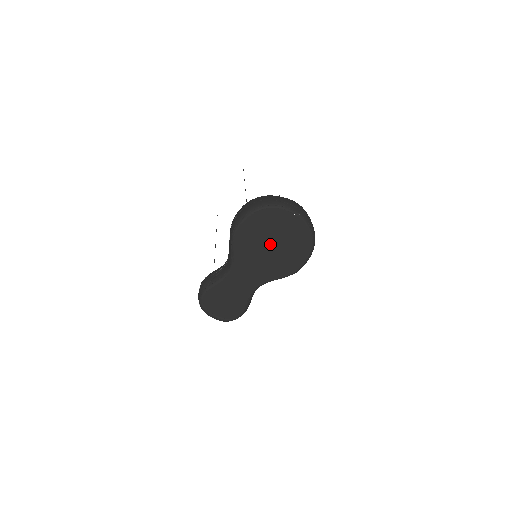
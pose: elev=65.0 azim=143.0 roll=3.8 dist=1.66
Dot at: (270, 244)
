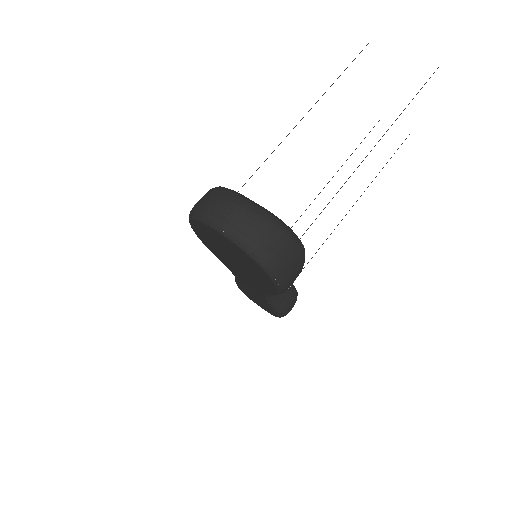
Dot at: (231, 257)
